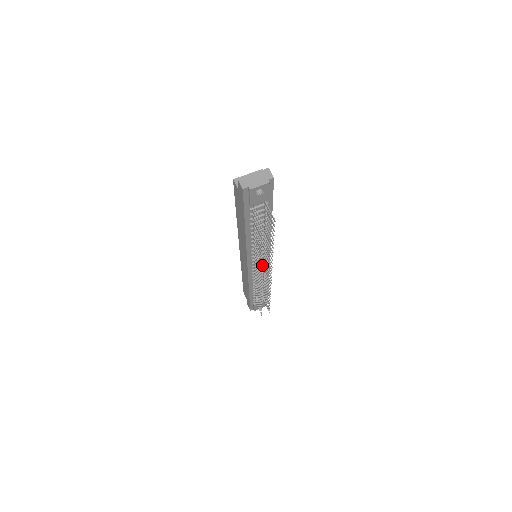
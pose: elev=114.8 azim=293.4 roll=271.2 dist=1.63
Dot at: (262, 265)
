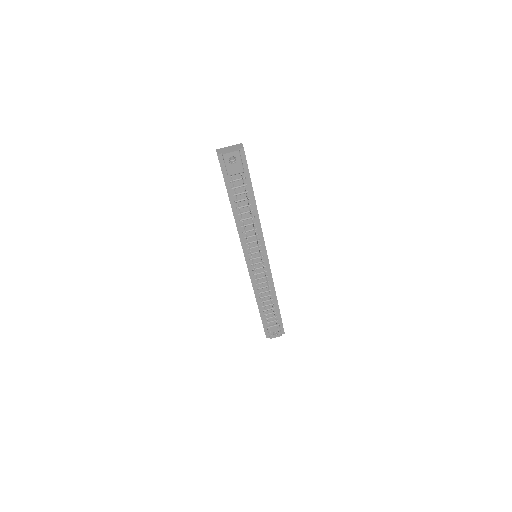
Dot at: (262, 266)
